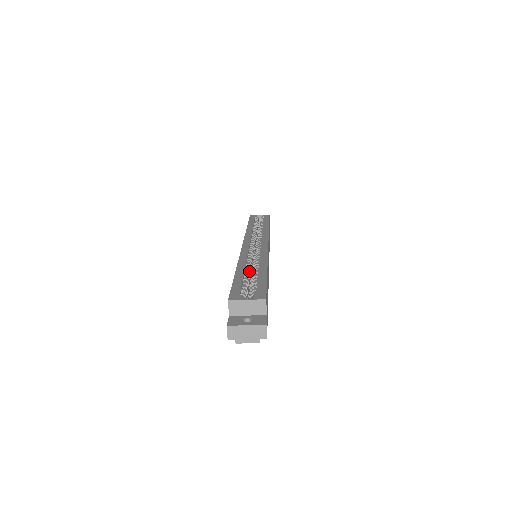
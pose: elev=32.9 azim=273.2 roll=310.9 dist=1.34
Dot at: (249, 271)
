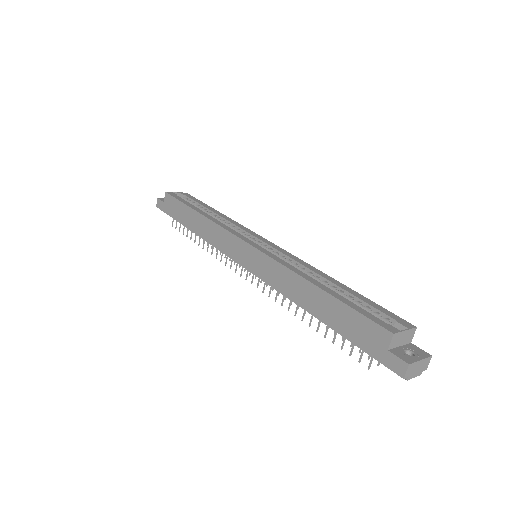
Dot at: occluded
